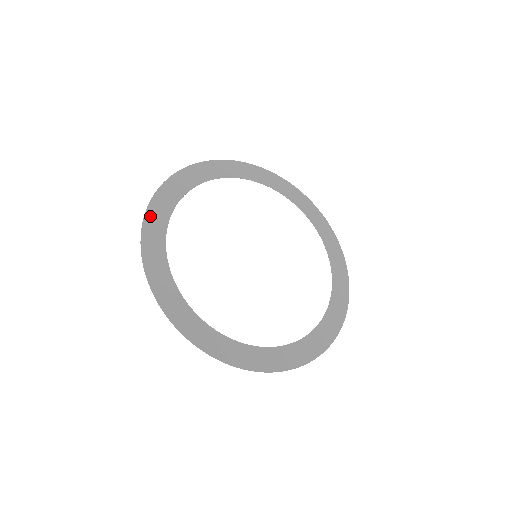
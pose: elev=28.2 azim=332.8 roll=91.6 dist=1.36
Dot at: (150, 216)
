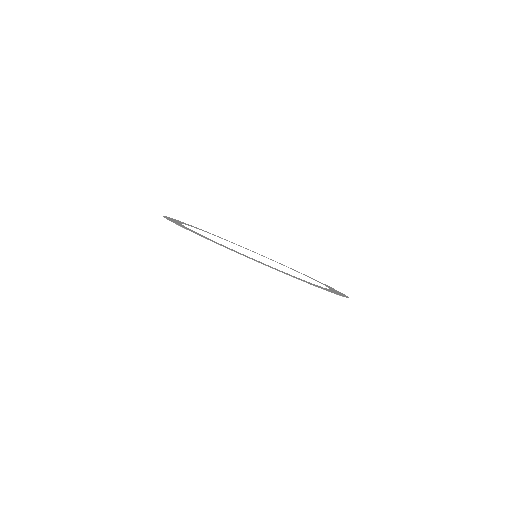
Dot at: (177, 224)
